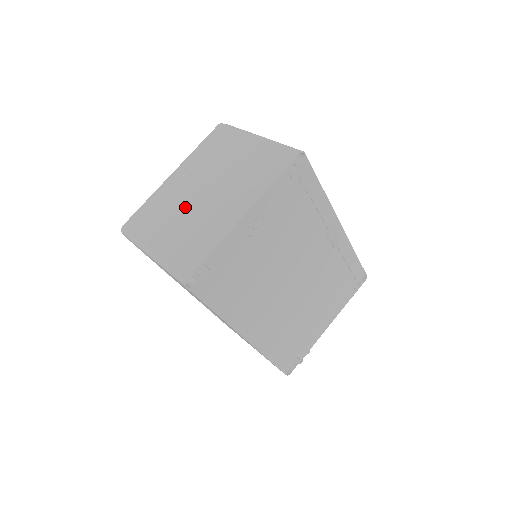
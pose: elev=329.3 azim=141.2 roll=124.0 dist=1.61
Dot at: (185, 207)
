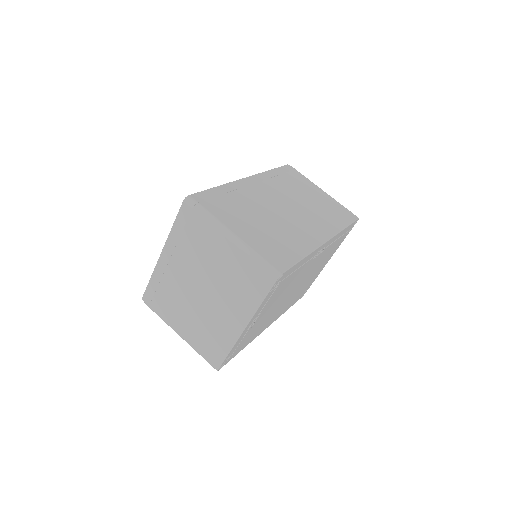
Dot at: (190, 301)
